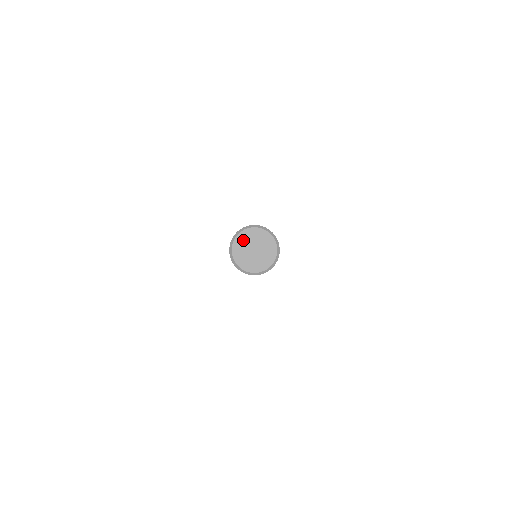
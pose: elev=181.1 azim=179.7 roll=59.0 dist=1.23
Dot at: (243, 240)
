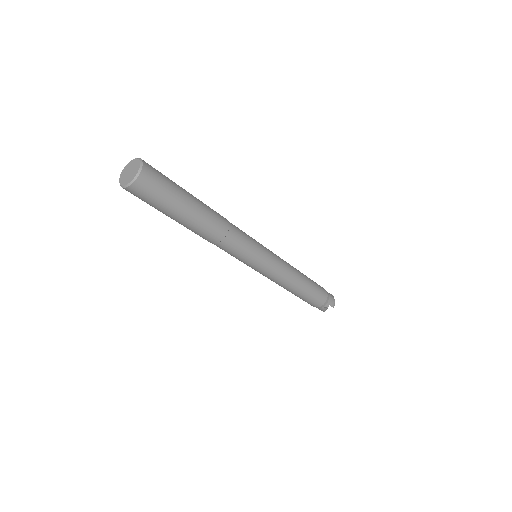
Dot at: (126, 169)
